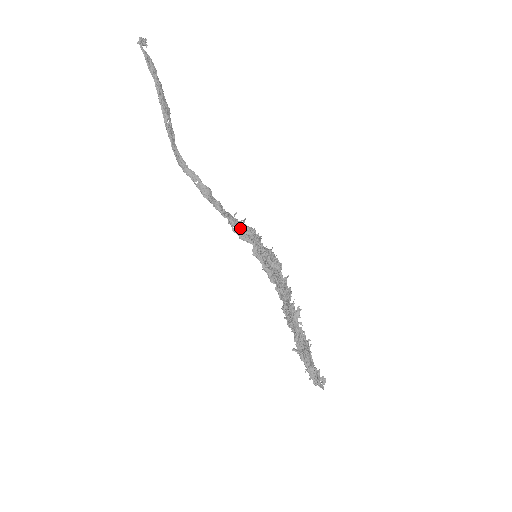
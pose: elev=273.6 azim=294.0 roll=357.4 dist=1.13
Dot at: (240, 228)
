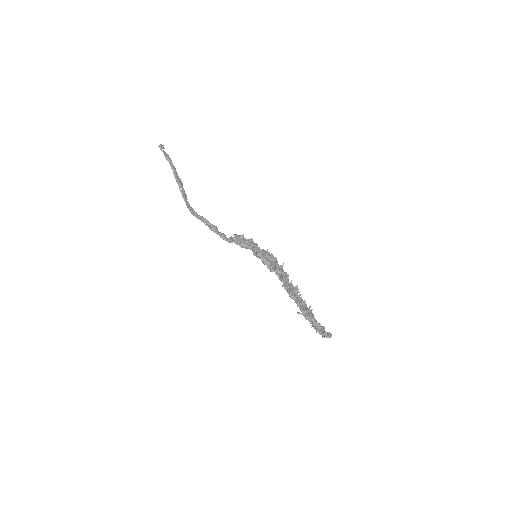
Dot at: (241, 240)
